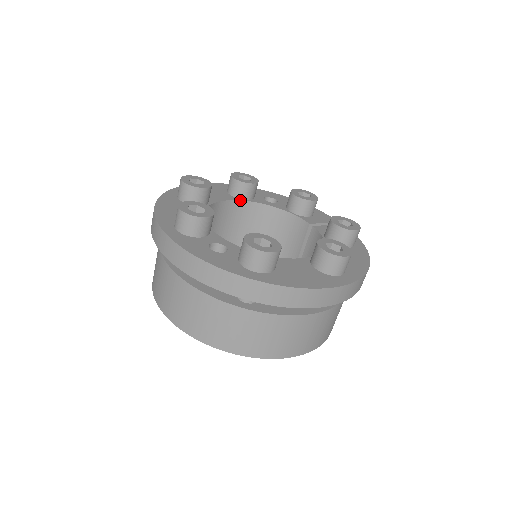
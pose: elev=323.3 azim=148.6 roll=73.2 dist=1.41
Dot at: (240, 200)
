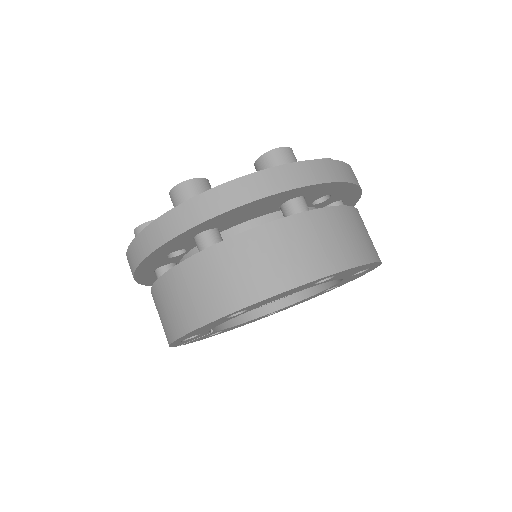
Dot at: occluded
